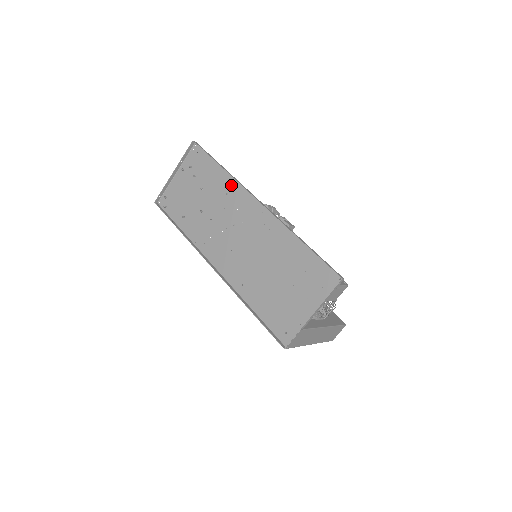
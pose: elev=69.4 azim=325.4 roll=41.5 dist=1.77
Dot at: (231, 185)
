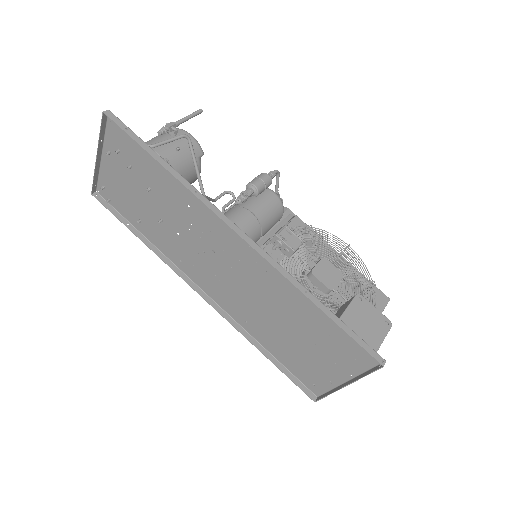
Dot at: (190, 195)
